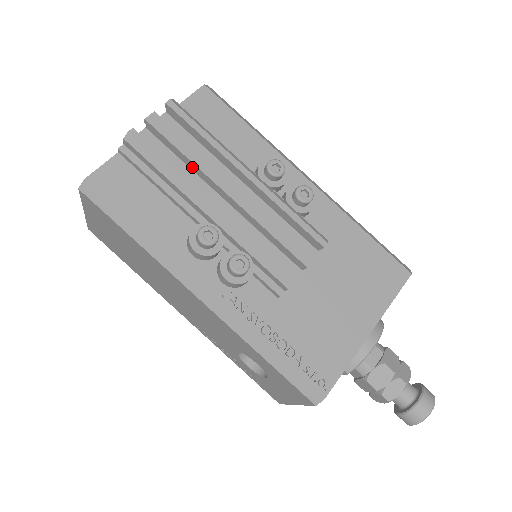
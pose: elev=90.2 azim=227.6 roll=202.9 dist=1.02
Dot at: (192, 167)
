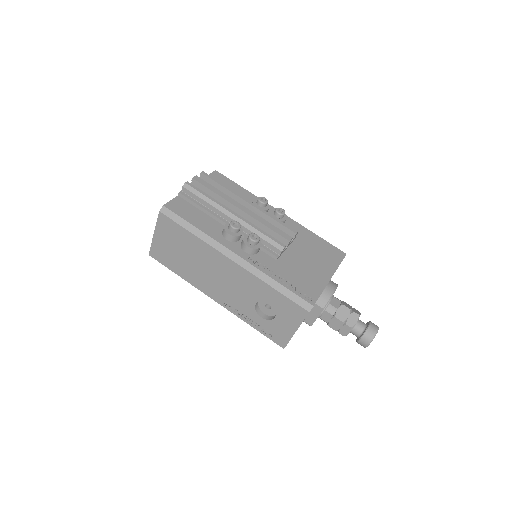
Dot at: (219, 201)
